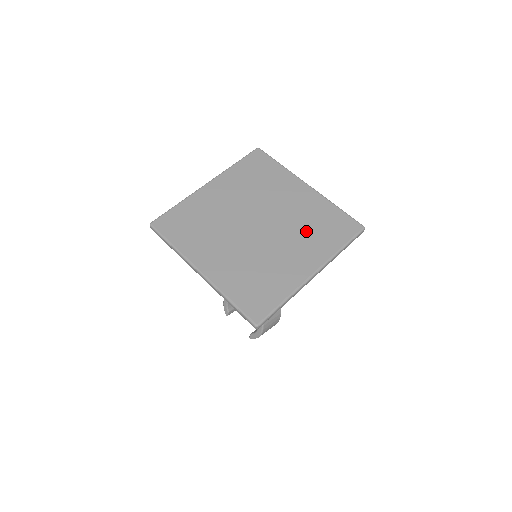
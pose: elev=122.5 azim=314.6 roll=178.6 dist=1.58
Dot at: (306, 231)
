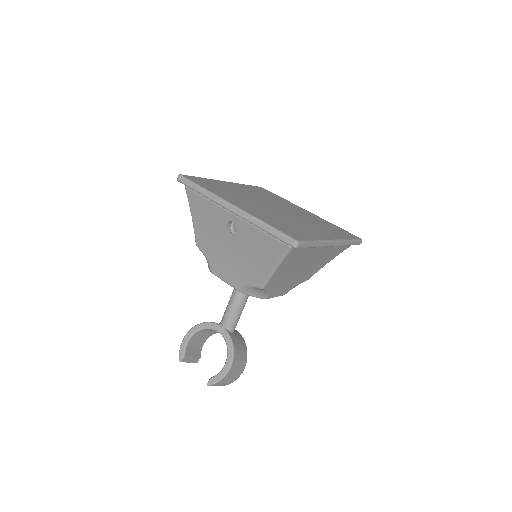
Dot at: (317, 224)
